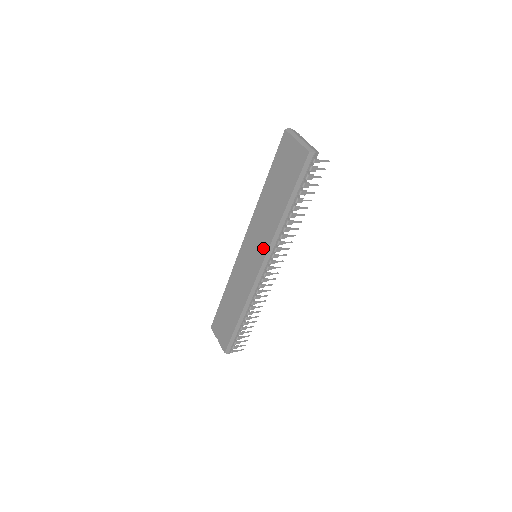
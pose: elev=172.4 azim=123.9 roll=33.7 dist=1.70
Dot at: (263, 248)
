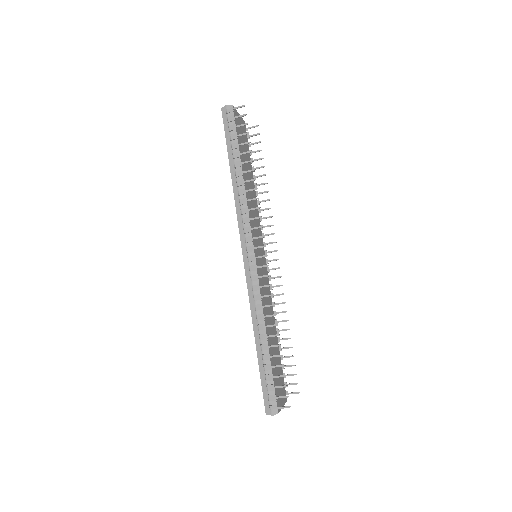
Dot at: occluded
